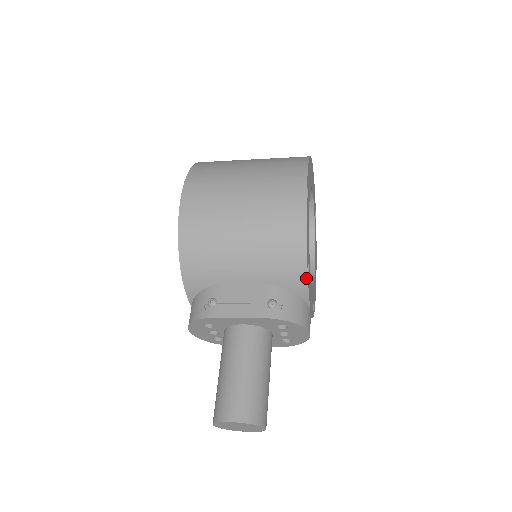
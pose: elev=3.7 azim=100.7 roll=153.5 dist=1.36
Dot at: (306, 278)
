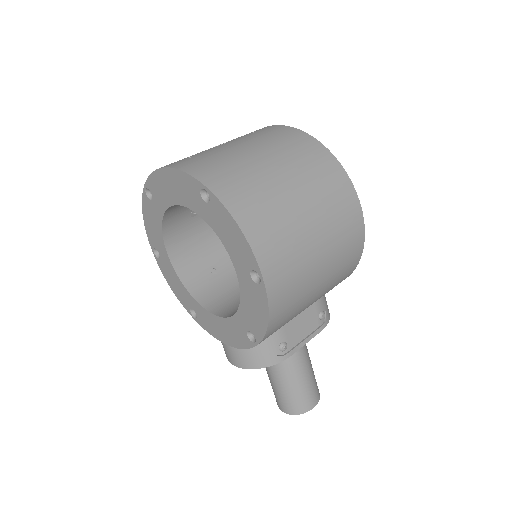
Dot at: occluded
